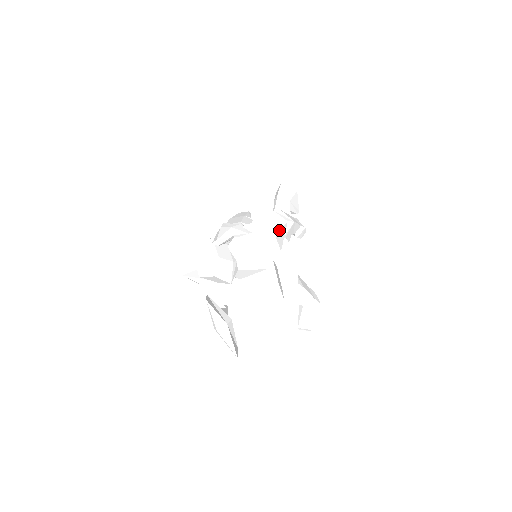
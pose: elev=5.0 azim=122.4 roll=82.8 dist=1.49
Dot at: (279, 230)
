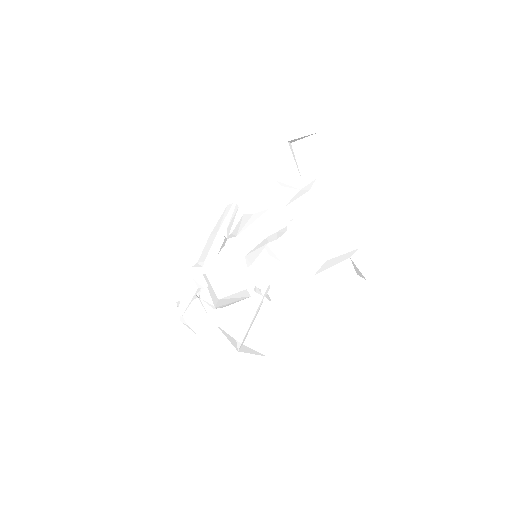
Dot at: (223, 286)
